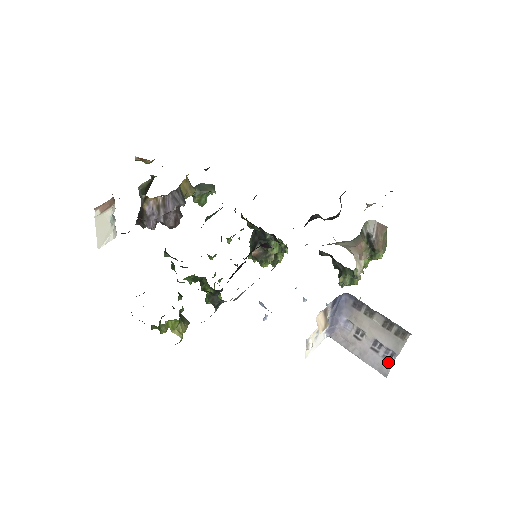
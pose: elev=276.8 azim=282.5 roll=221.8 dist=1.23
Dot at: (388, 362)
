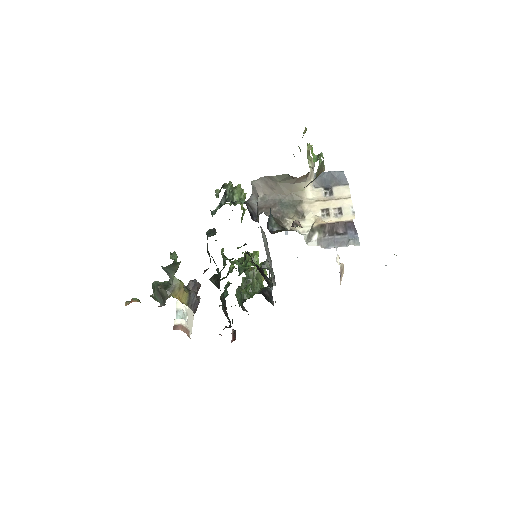
Dot at: occluded
